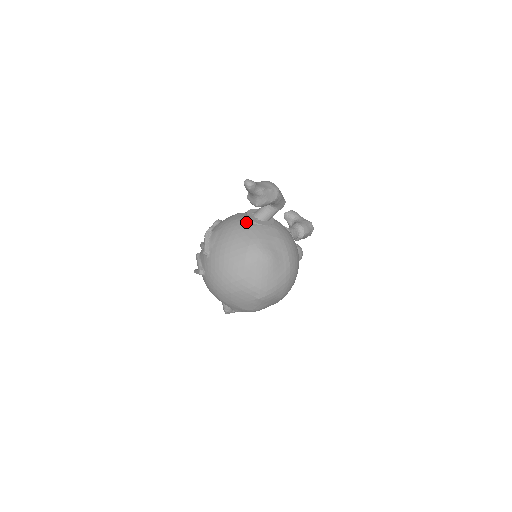
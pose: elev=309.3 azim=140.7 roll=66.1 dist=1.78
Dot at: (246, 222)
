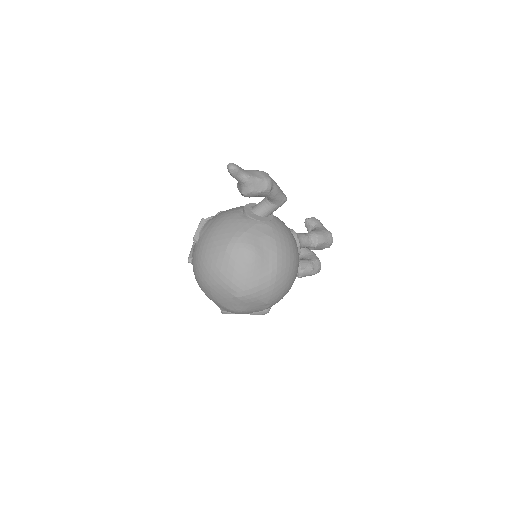
Dot at: (240, 214)
